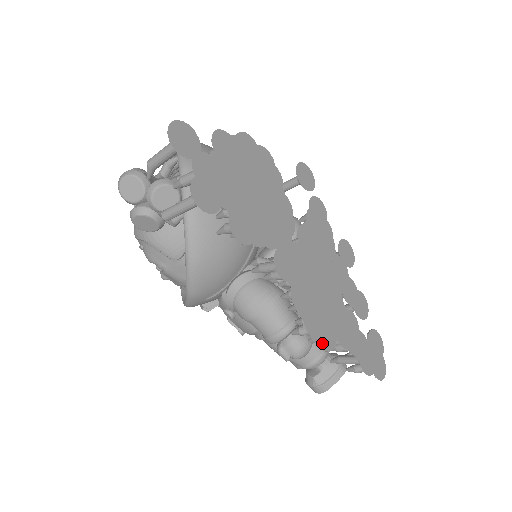
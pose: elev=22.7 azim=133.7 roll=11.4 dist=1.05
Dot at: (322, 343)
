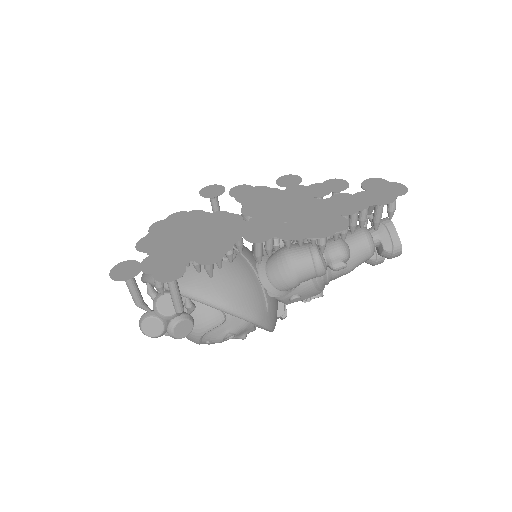
Dot at: (337, 230)
